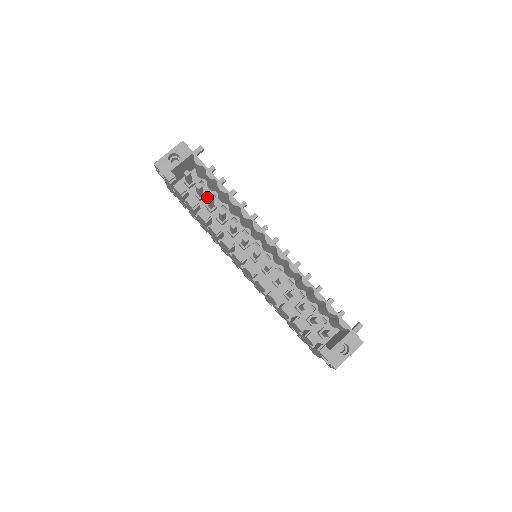
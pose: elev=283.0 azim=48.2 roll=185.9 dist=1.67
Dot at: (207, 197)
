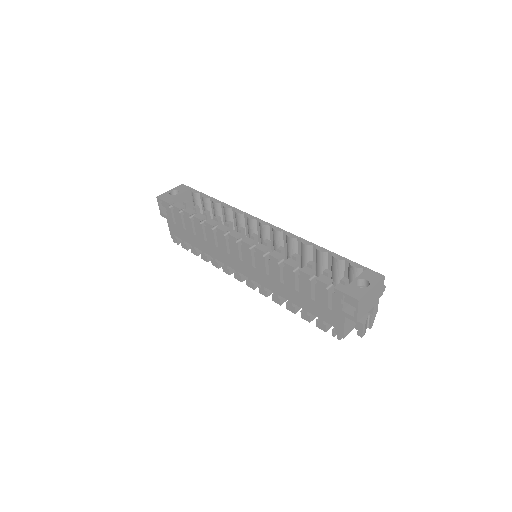
Dot at: occluded
